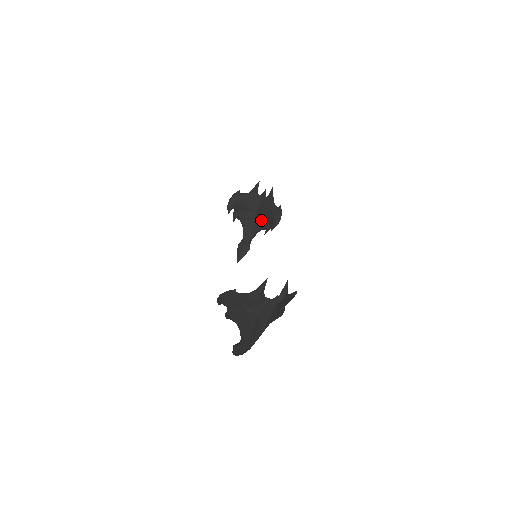
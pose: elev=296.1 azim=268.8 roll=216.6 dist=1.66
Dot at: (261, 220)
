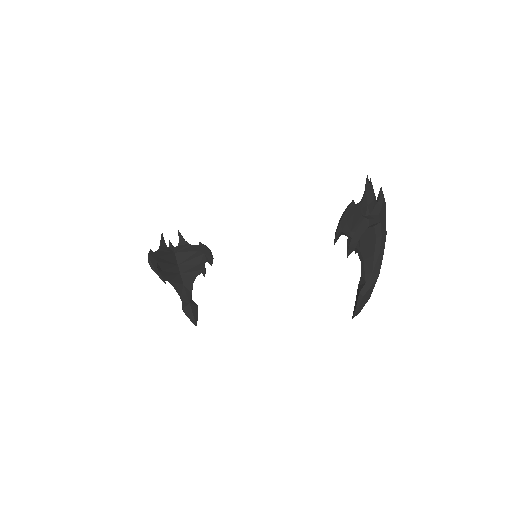
Dot at: (189, 268)
